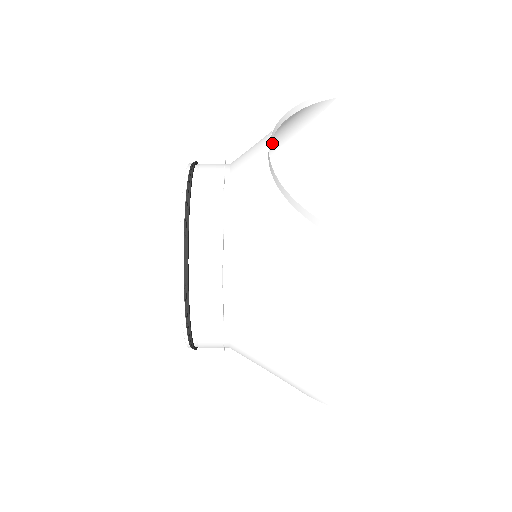
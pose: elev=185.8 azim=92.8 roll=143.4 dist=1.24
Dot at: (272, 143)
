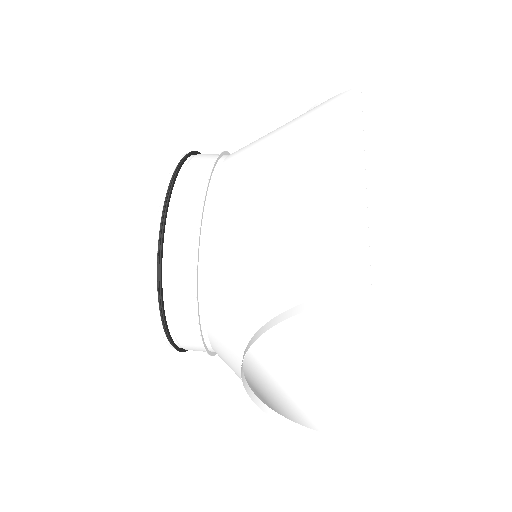
Dot at: (259, 244)
